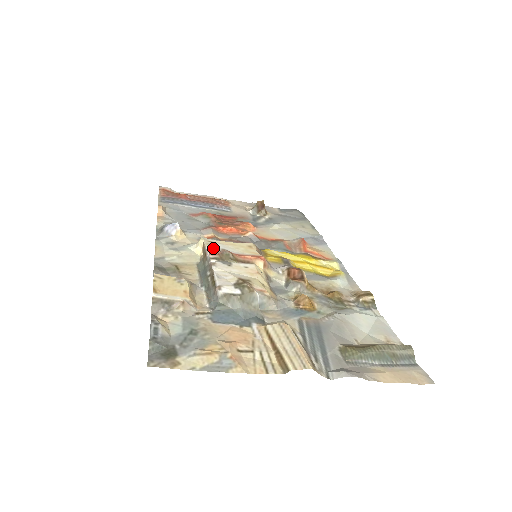
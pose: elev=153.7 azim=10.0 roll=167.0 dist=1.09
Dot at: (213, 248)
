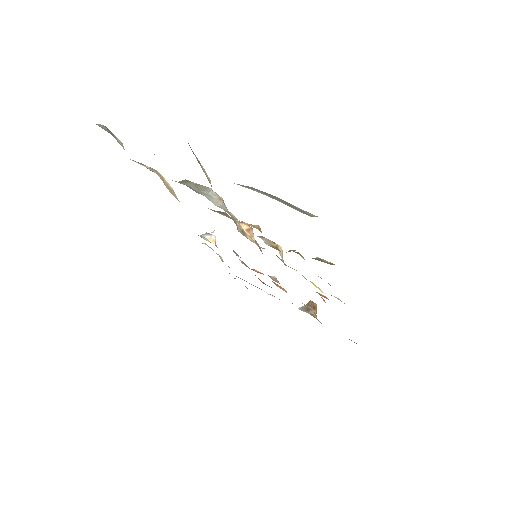
Dot at: occluded
